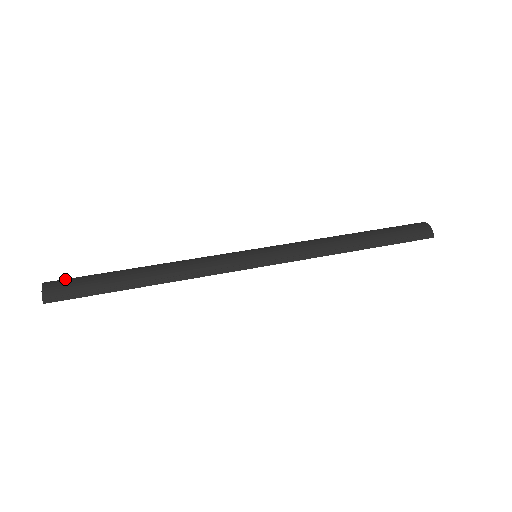
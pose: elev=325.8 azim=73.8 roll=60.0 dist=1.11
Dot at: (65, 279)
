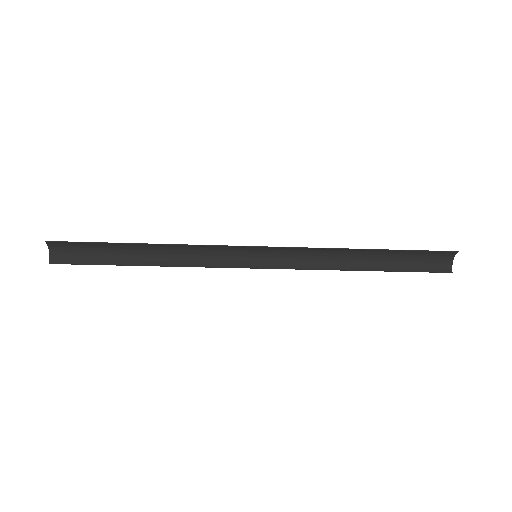
Dot at: (70, 261)
